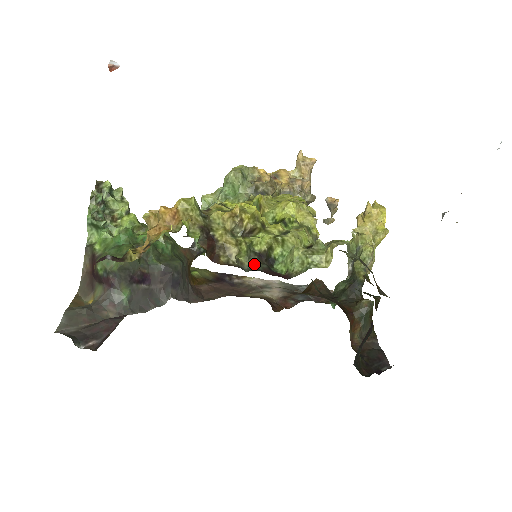
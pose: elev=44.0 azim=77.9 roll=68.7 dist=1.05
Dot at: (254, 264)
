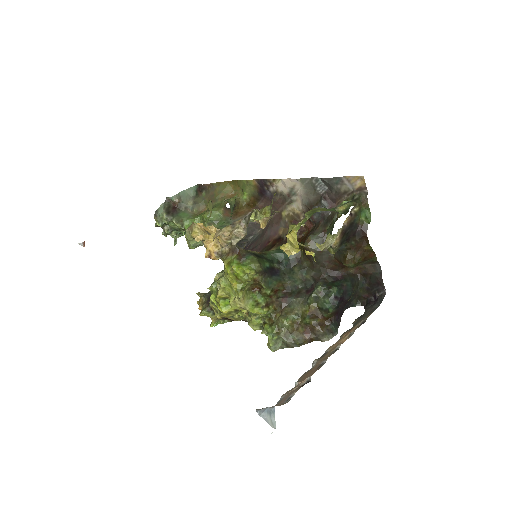
Dot at: occluded
